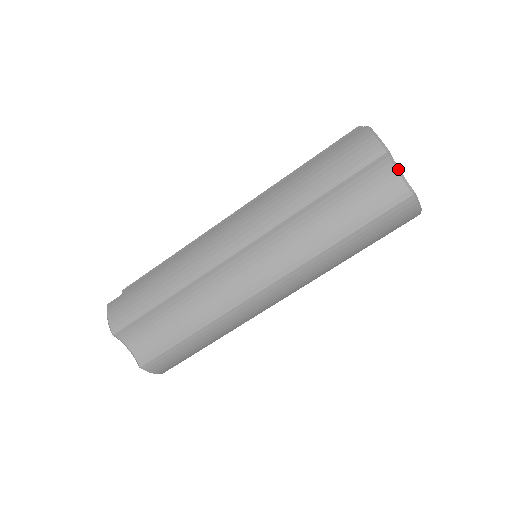
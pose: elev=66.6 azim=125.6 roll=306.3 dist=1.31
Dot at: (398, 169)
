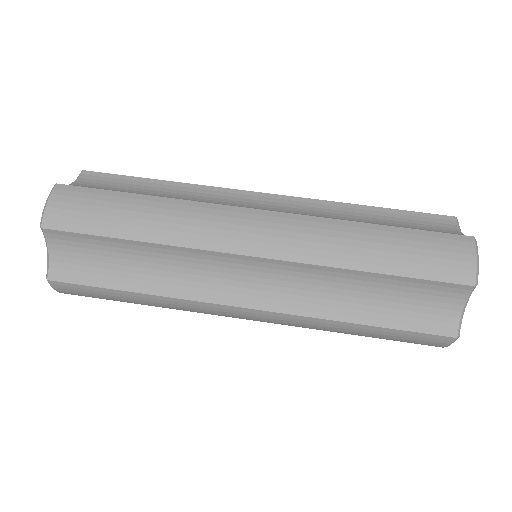
Dot at: (466, 304)
